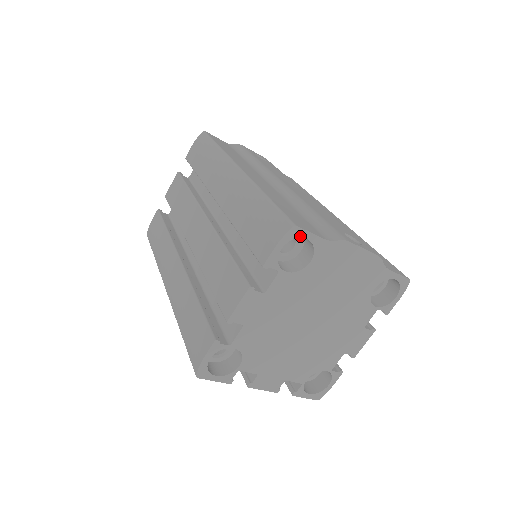
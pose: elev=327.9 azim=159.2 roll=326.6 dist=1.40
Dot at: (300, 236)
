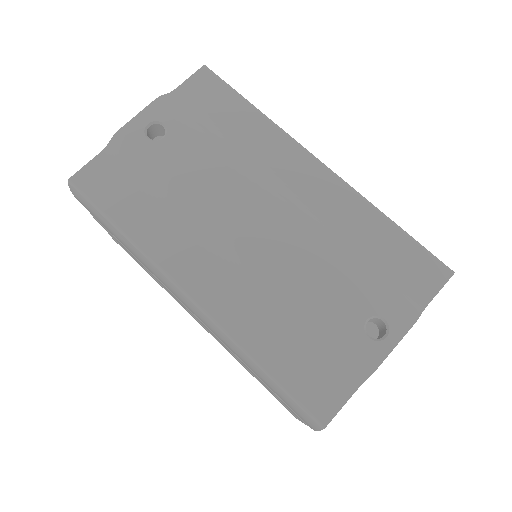
Dot at: (332, 416)
